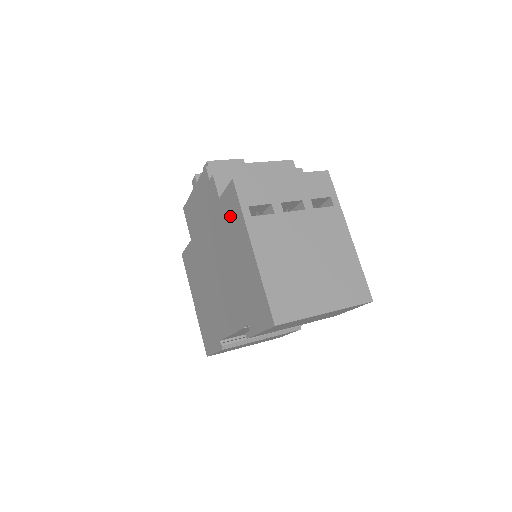
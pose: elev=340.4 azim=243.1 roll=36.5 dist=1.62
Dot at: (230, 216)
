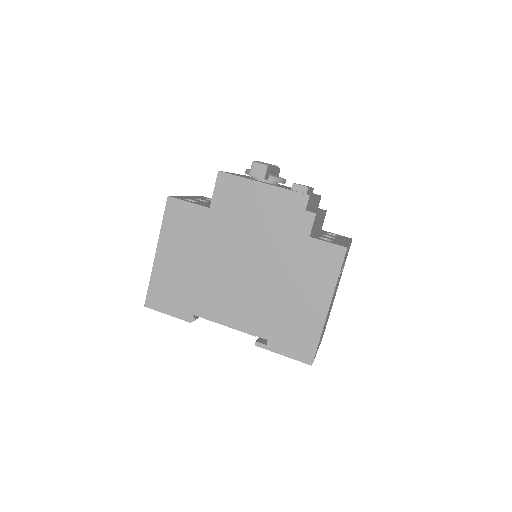
Dot at: (316, 263)
